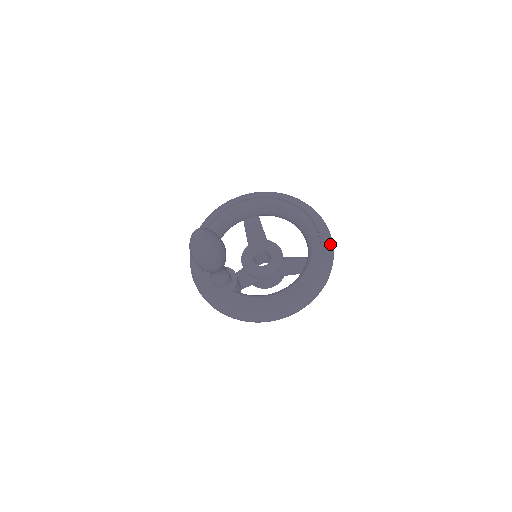
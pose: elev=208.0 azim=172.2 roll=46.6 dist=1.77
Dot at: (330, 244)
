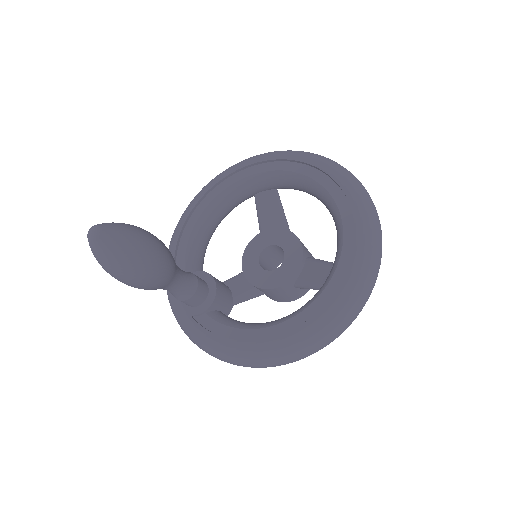
Dot at: (372, 246)
